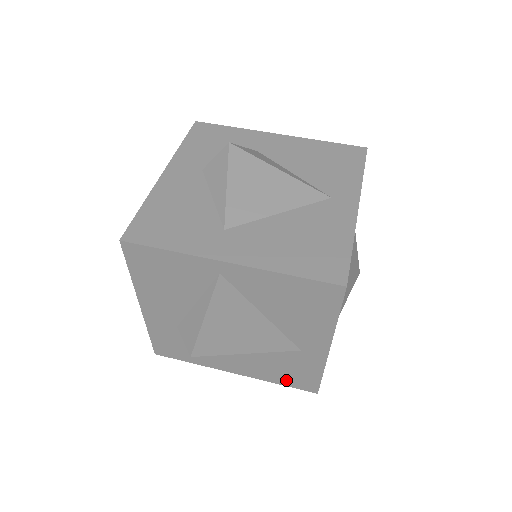
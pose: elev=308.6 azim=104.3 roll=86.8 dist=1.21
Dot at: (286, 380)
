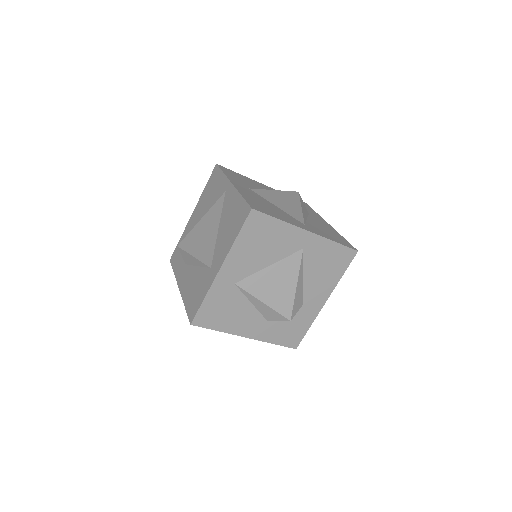
Dot at: (190, 303)
